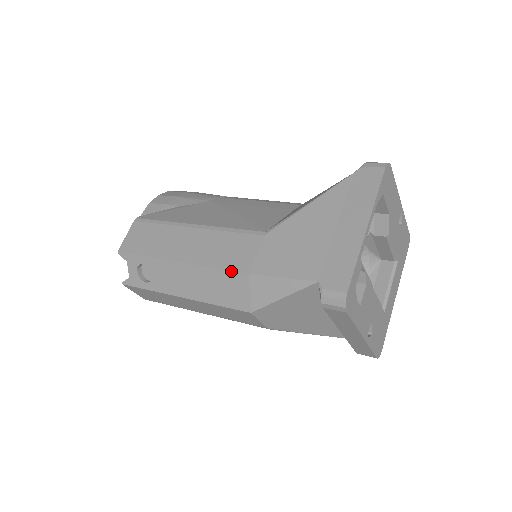
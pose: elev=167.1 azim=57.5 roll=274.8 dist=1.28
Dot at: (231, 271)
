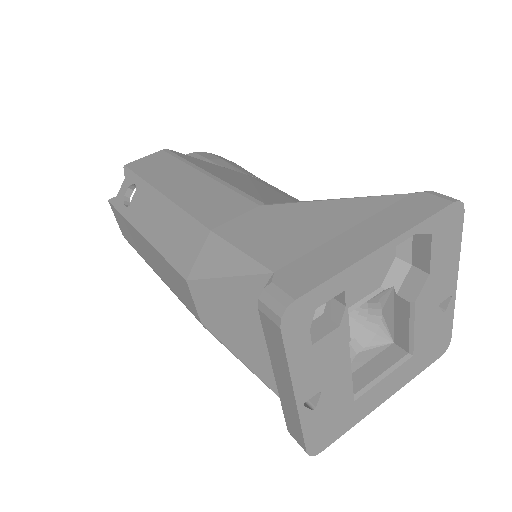
Dot at: (197, 220)
